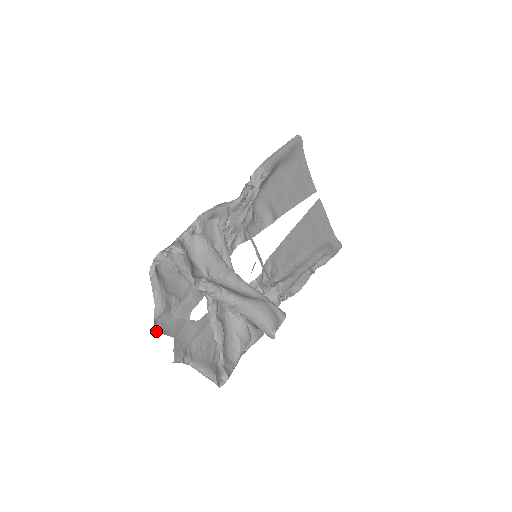
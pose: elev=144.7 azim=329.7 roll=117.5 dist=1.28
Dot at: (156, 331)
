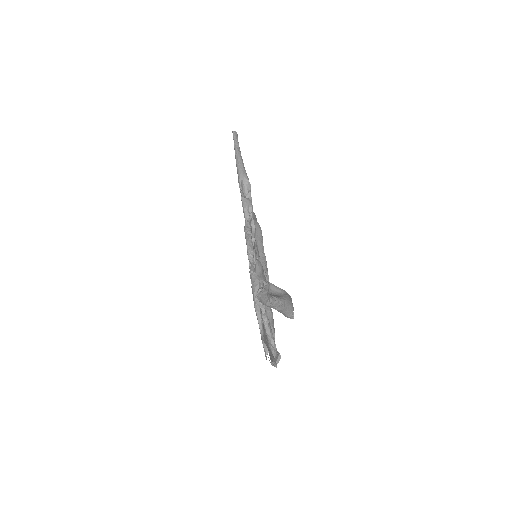
Dot at: (269, 351)
